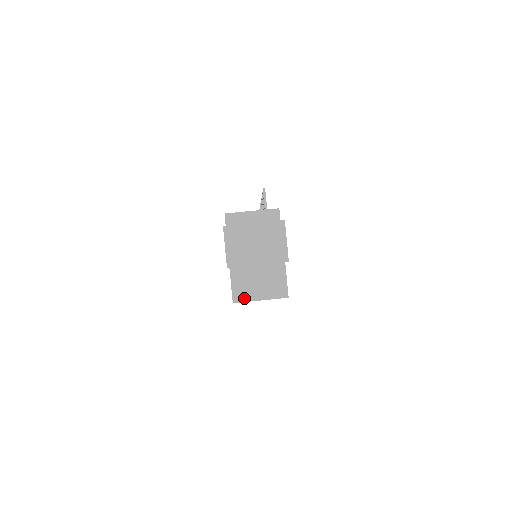
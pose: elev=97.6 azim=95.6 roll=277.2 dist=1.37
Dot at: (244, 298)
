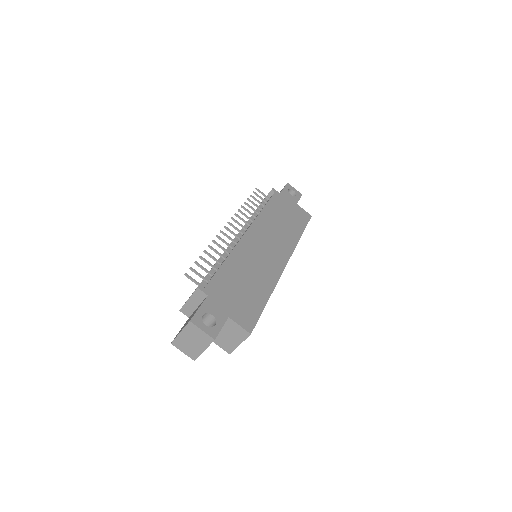
Dot at: (232, 349)
